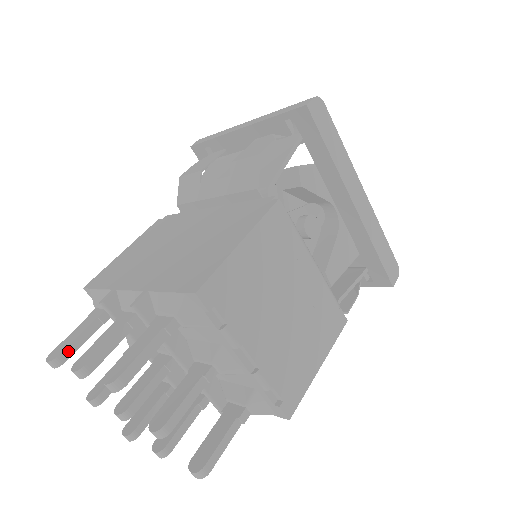
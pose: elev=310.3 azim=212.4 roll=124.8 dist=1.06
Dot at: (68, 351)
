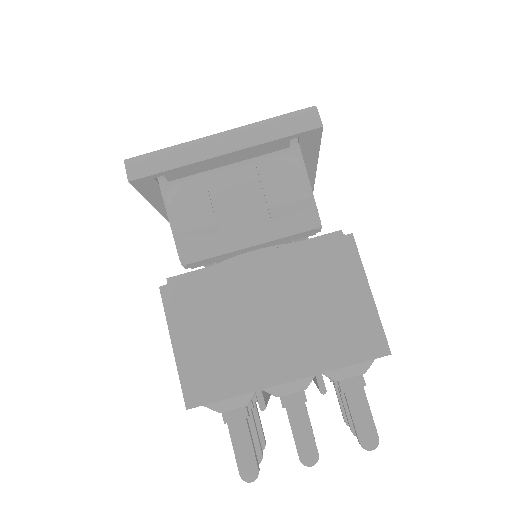
Dot at: (256, 460)
